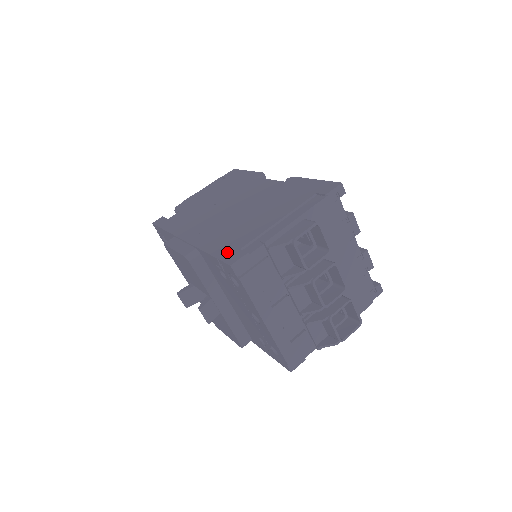
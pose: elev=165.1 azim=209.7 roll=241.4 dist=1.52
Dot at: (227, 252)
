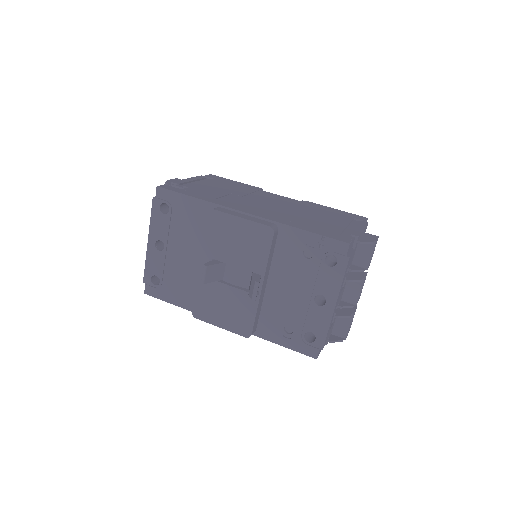
Dot at: (328, 234)
